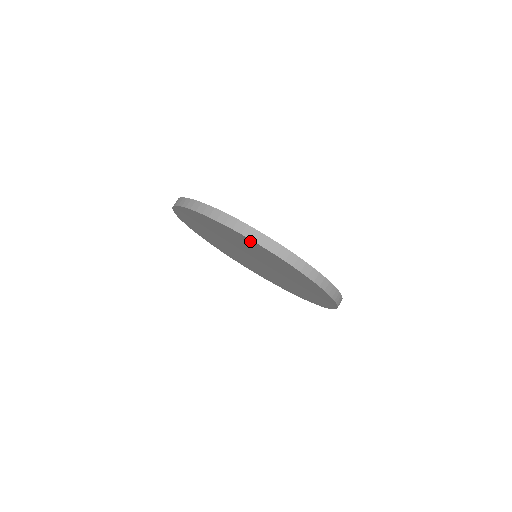
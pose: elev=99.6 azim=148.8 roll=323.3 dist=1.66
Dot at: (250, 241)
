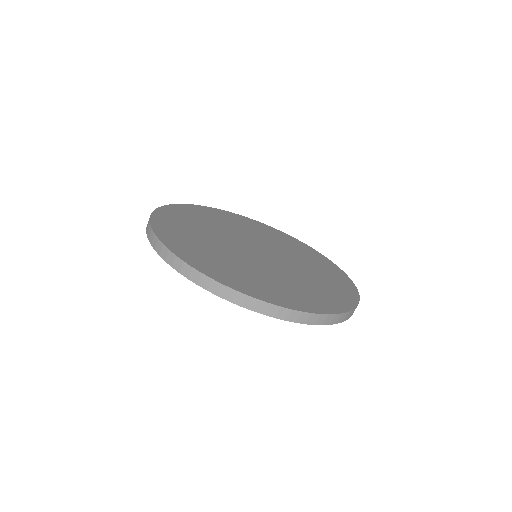
Dot at: occluded
